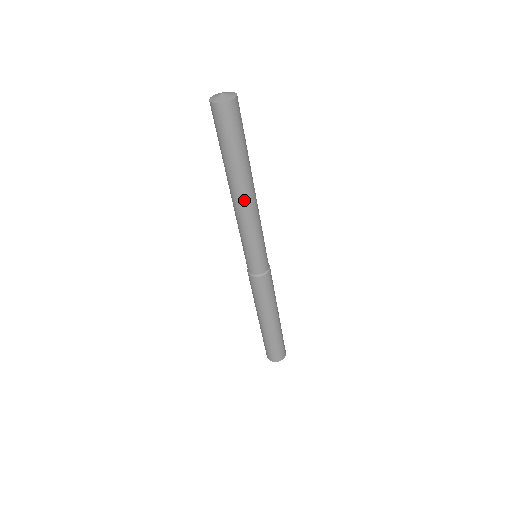
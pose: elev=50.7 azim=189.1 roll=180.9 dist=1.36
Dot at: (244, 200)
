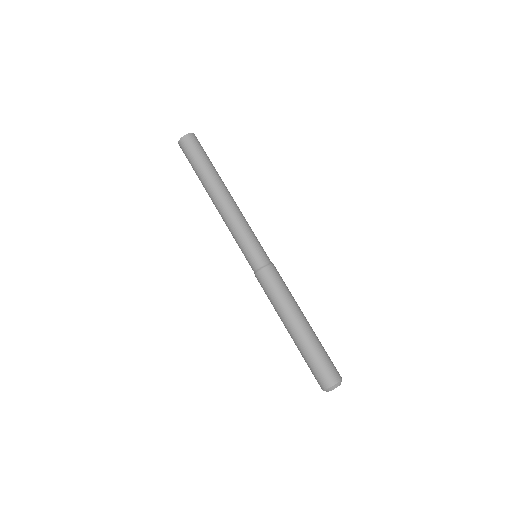
Dot at: (231, 196)
